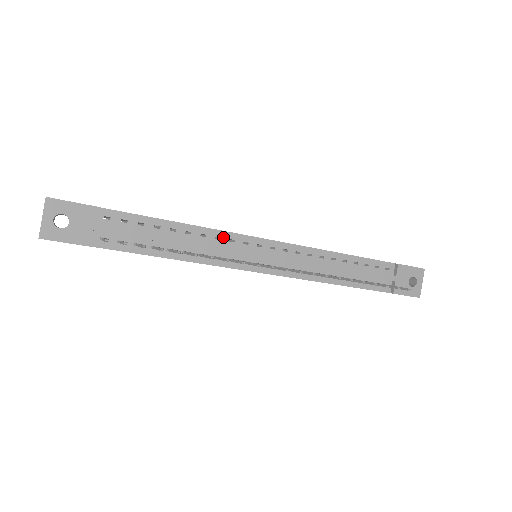
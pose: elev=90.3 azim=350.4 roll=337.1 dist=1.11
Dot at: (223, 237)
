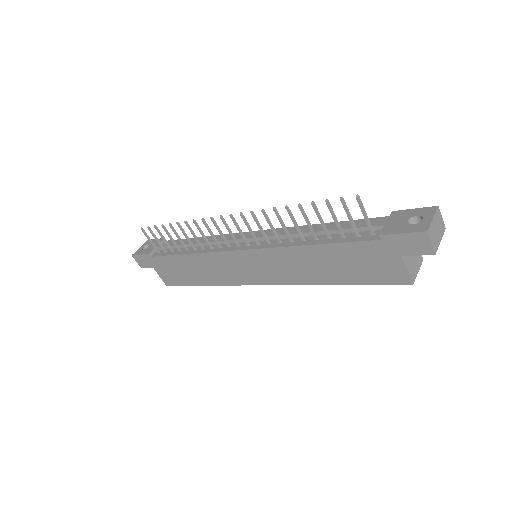
Dot at: occluded
